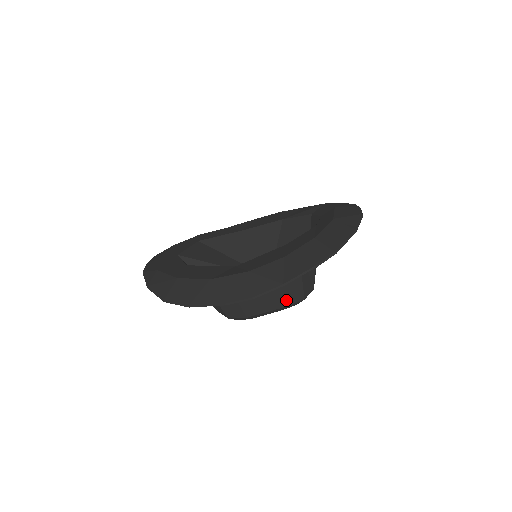
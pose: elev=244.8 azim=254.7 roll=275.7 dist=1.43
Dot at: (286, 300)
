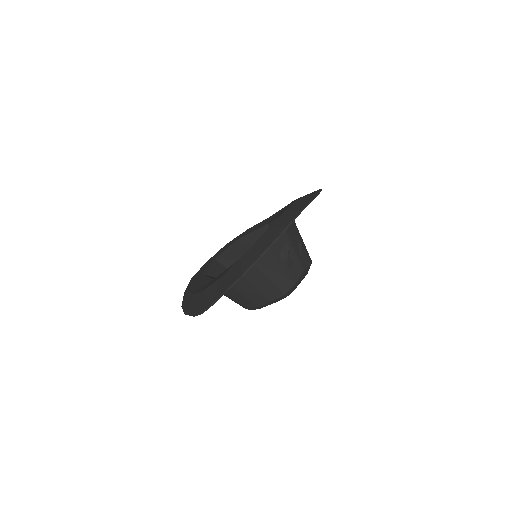
Dot at: (267, 298)
